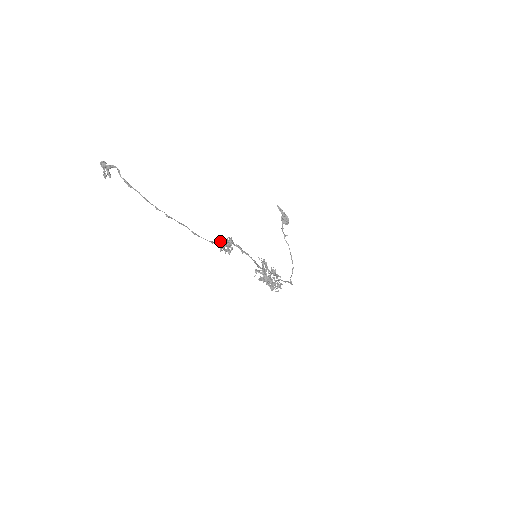
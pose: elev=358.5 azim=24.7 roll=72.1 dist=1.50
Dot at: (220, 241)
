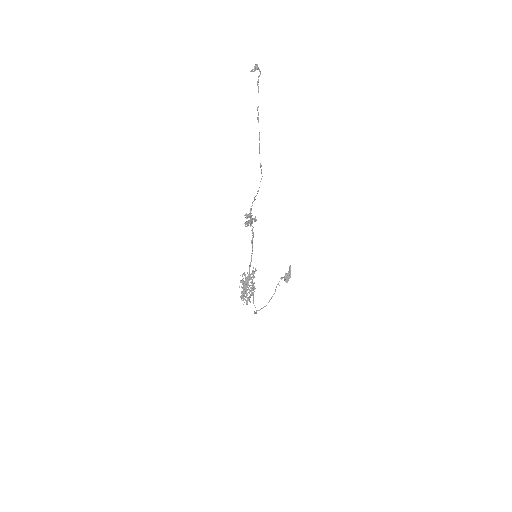
Dot at: (254, 200)
